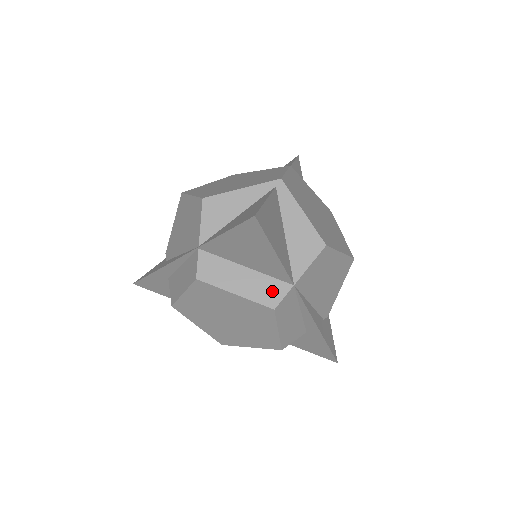
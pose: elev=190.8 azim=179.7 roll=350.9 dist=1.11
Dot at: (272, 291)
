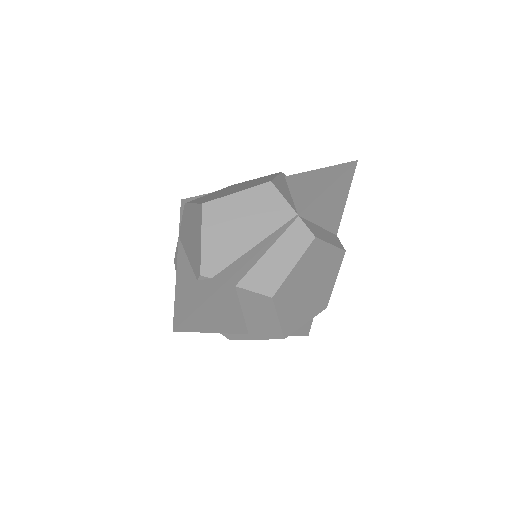
Dot at: (336, 240)
